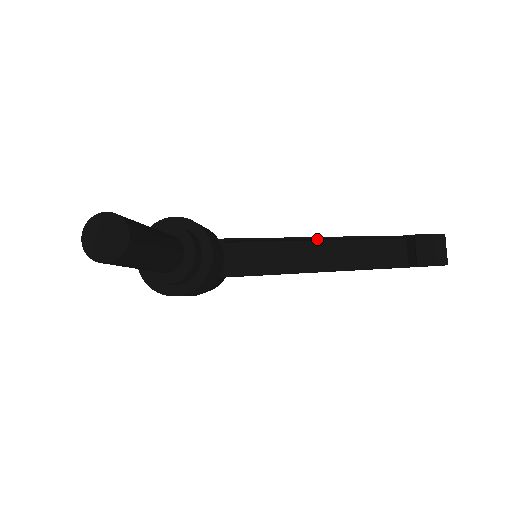
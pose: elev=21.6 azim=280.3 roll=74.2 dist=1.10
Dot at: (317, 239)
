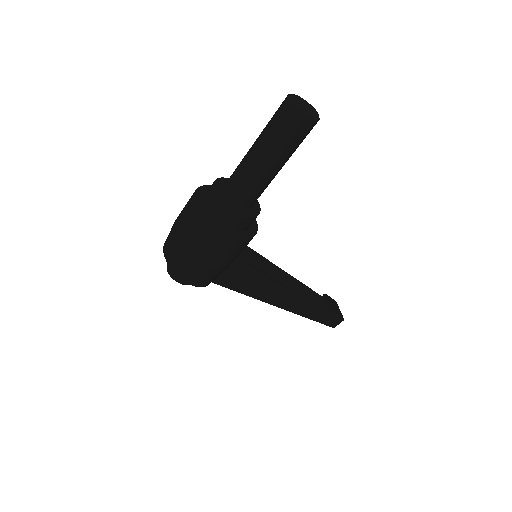
Dot at: (276, 272)
